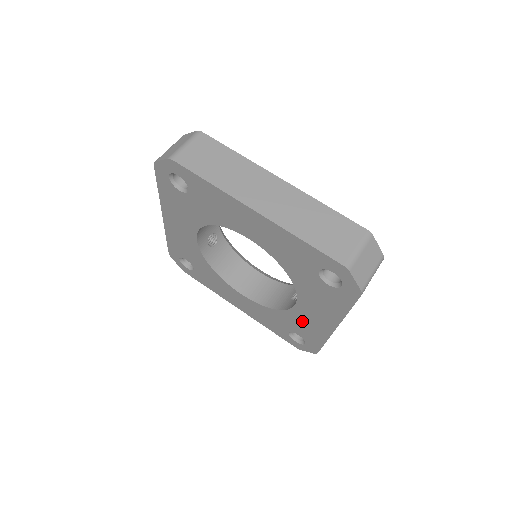
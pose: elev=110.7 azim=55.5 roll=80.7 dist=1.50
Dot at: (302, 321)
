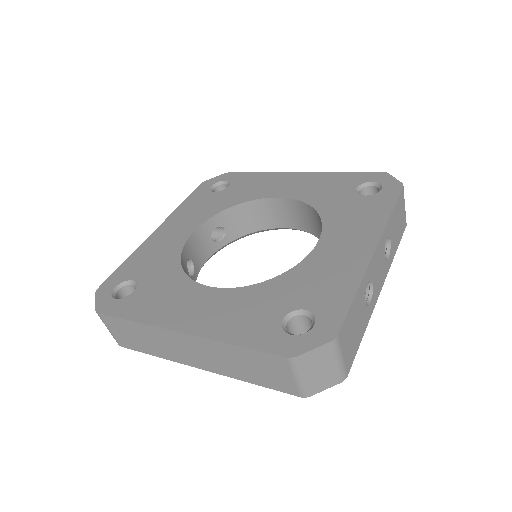
Dot at: (320, 270)
